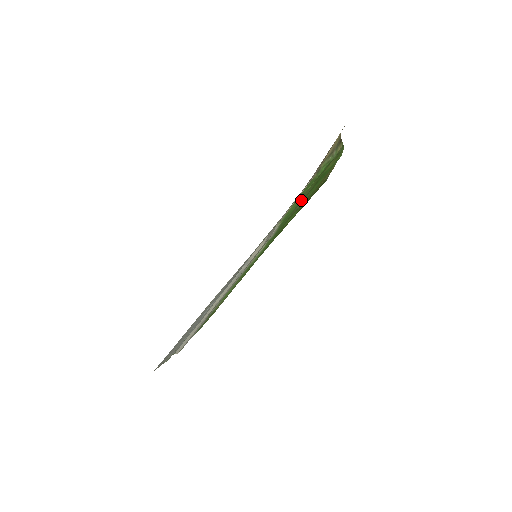
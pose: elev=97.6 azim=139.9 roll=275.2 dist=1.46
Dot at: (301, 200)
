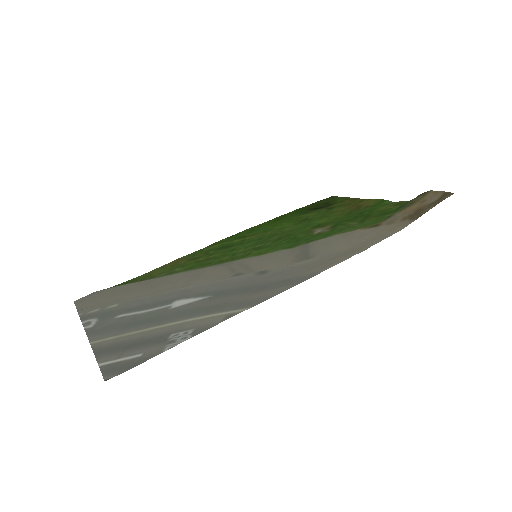
Dot at: (340, 226)
